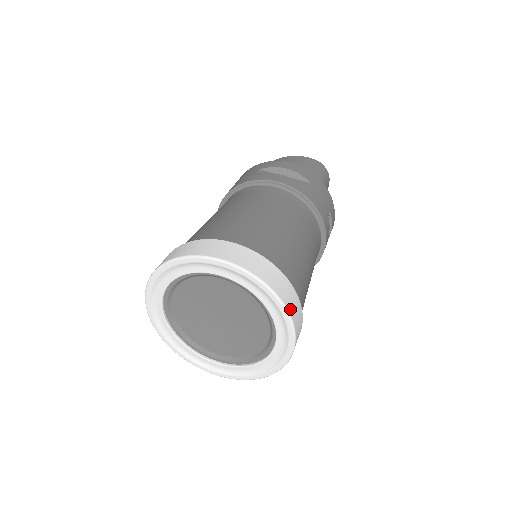
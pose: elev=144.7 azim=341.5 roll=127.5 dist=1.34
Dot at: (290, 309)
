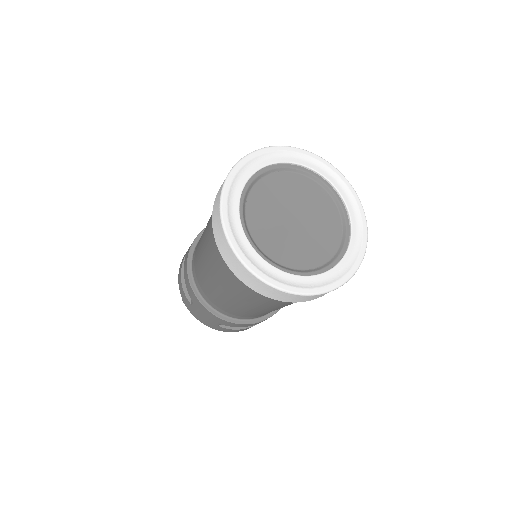
Dot at: (343, 179)
